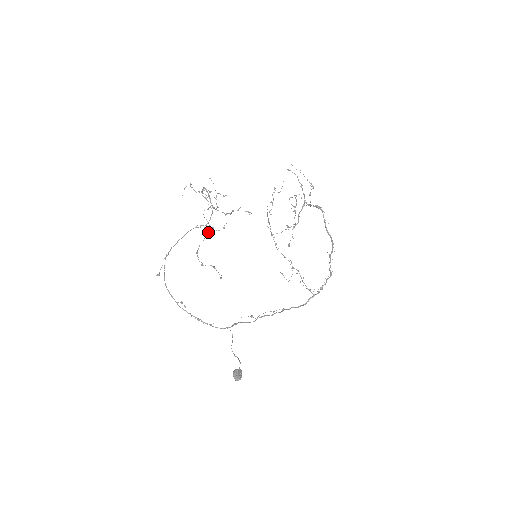
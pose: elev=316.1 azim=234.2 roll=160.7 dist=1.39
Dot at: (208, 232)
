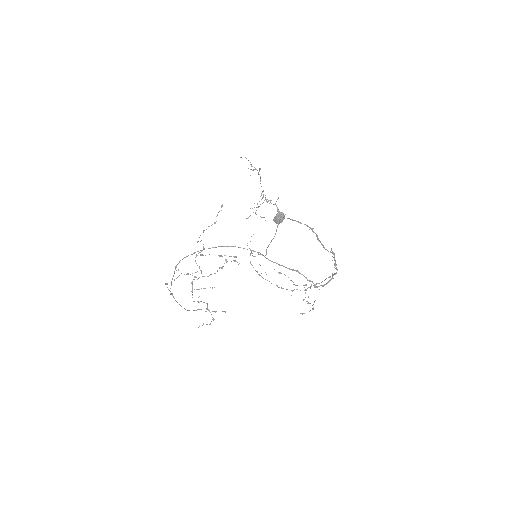
Dot at: occluded
